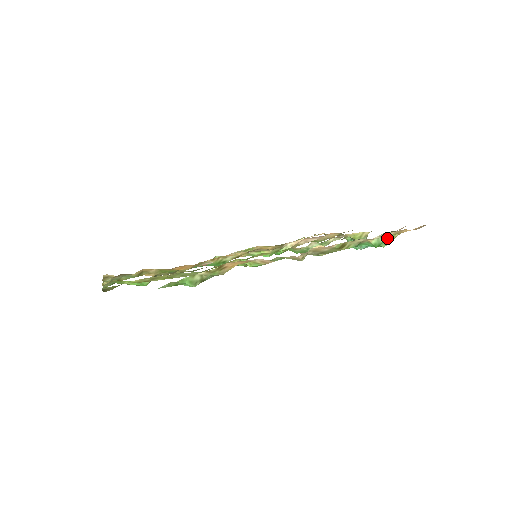
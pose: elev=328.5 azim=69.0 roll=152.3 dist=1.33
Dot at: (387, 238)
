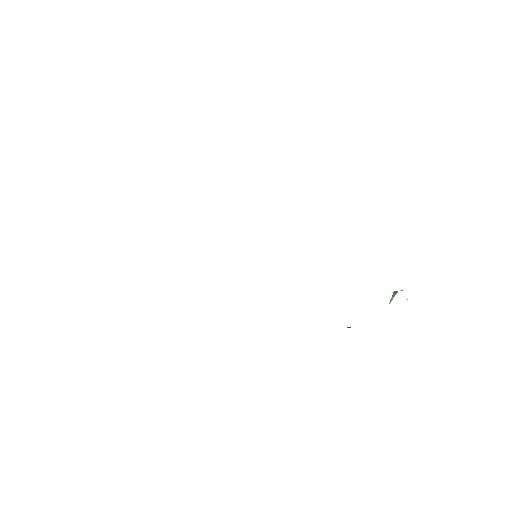
Dot at: occluded
